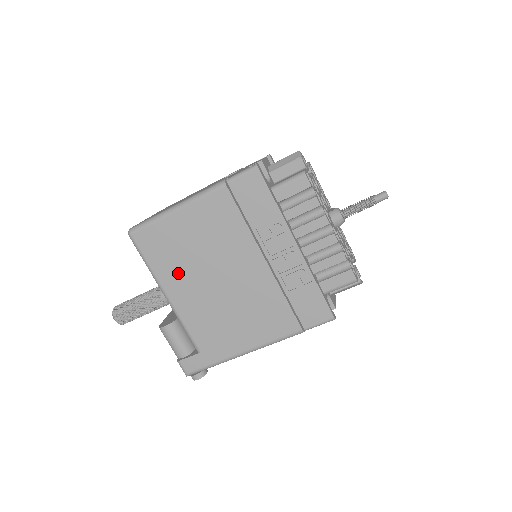
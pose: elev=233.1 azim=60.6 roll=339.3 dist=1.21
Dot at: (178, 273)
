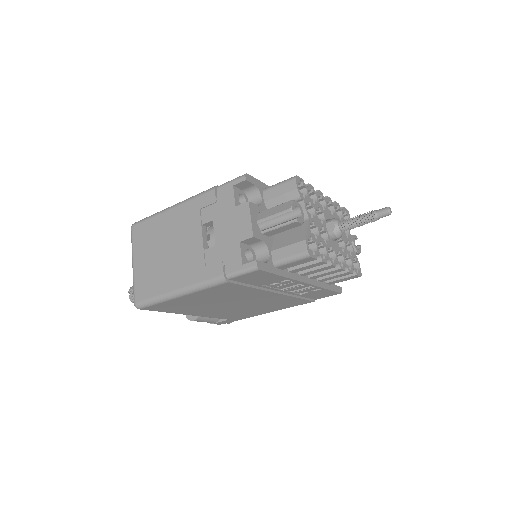
Dot at: (195, 309)
